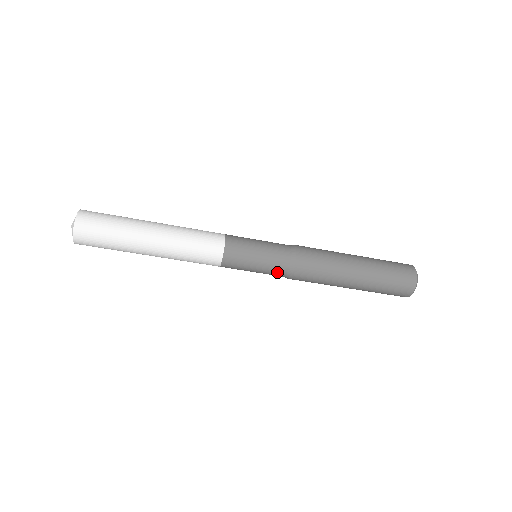
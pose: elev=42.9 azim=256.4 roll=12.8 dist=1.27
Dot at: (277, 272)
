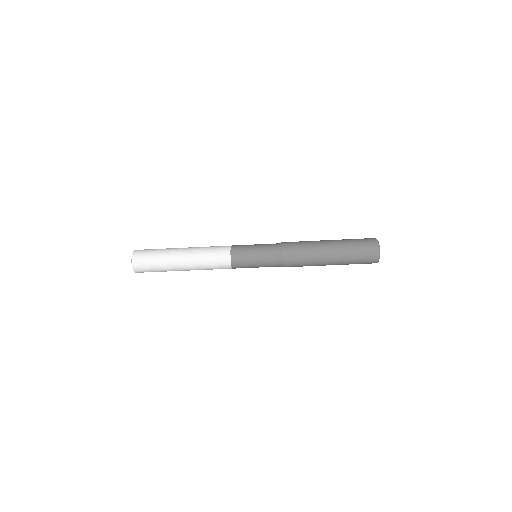
Dot at: (272, 266)
